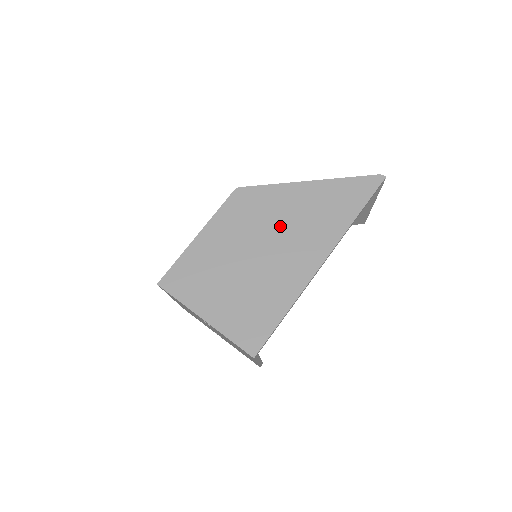
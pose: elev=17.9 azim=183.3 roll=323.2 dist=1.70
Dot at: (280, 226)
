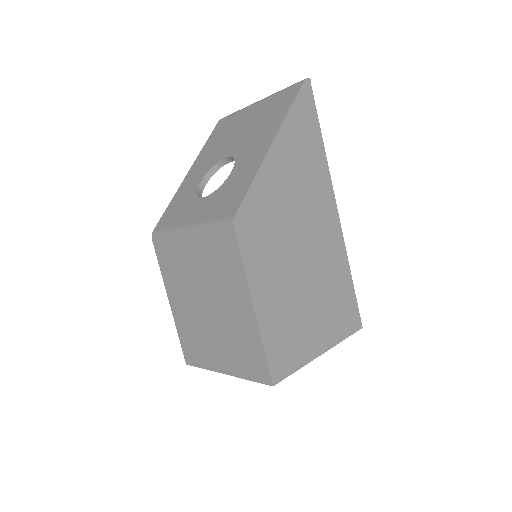
Dot at: (293, 214)
